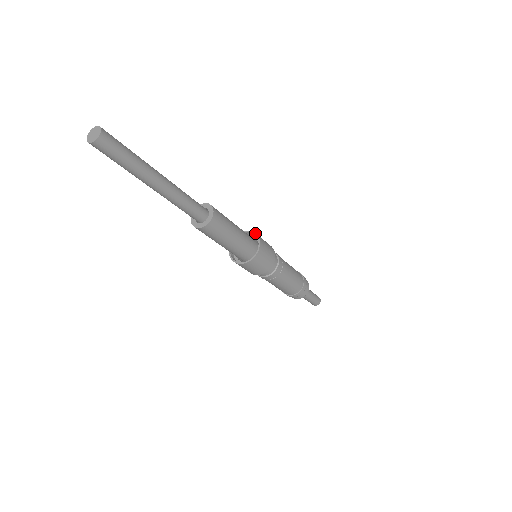
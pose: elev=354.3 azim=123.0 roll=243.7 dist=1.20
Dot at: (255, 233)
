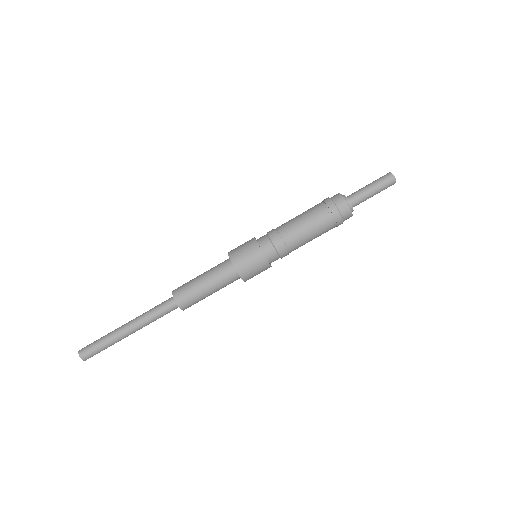
Dot at: (231, 263)
